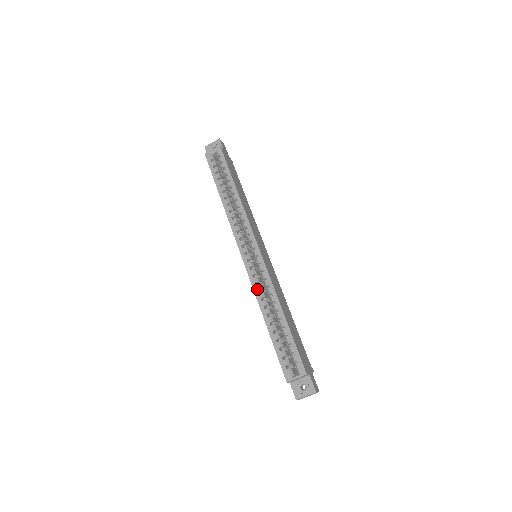
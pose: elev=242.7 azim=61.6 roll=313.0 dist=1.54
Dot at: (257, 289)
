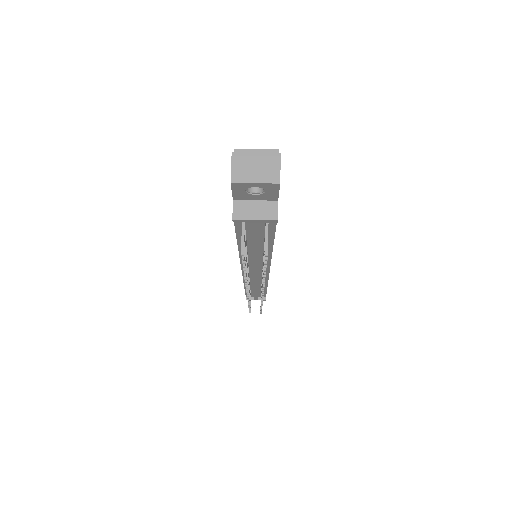
Dot at: occluded
